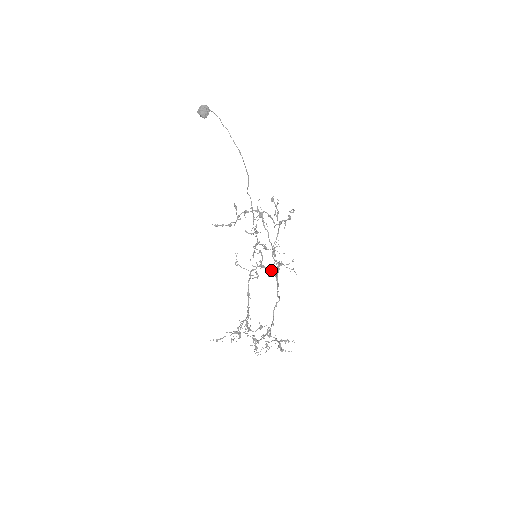
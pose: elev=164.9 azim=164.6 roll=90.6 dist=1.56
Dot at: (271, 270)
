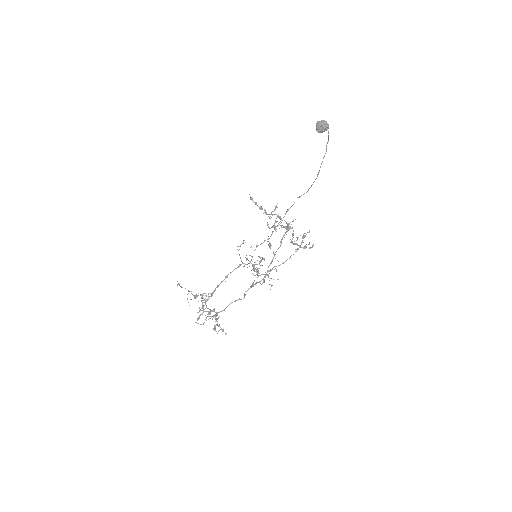
Dot at: (257, 273)
